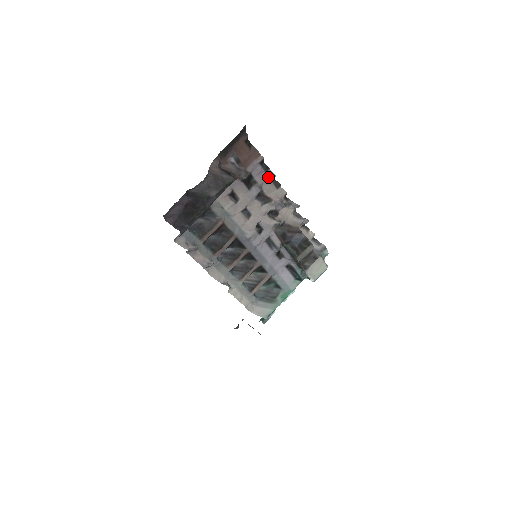
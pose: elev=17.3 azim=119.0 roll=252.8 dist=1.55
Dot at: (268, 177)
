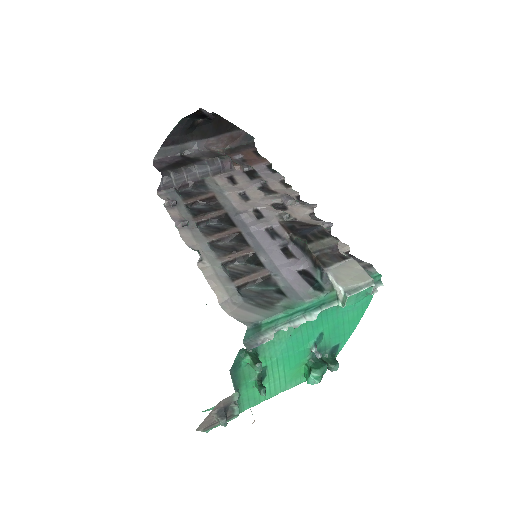
Dot at: (275, 177)
